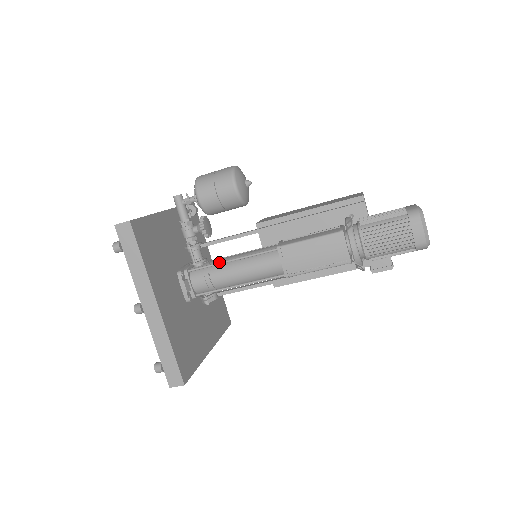
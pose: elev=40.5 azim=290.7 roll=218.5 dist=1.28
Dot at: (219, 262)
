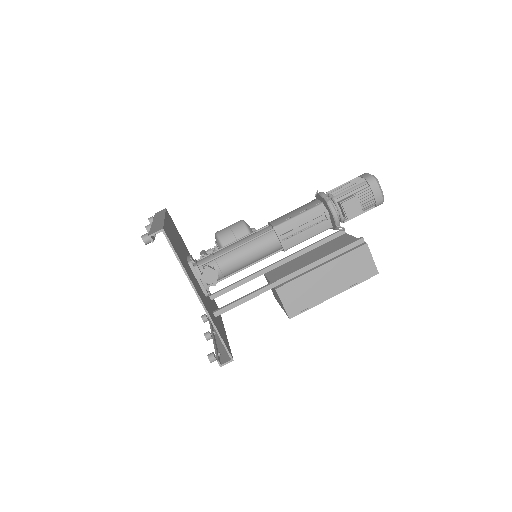
Dot at: (223, 247)
